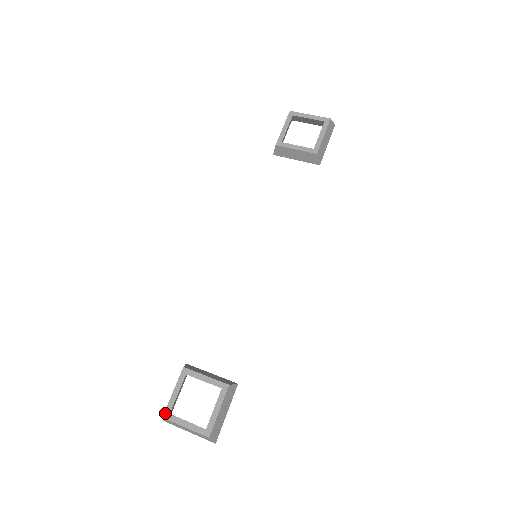
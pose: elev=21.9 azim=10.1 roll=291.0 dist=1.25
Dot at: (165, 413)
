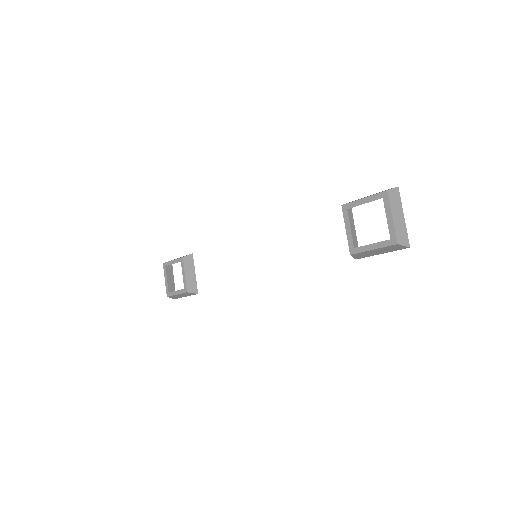
Dot at: (164, 263)
